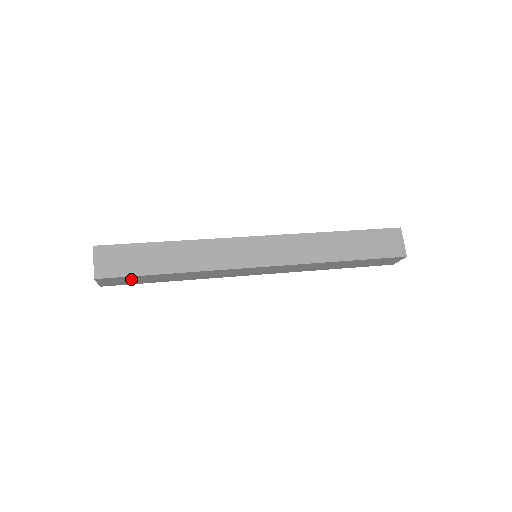
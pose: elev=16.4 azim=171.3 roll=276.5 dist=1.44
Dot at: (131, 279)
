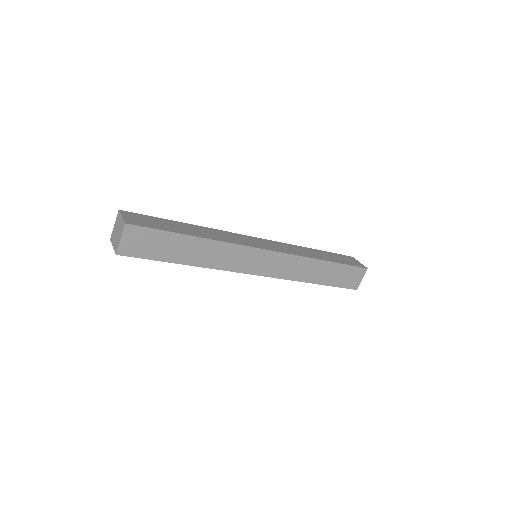
Dot at: occluded
